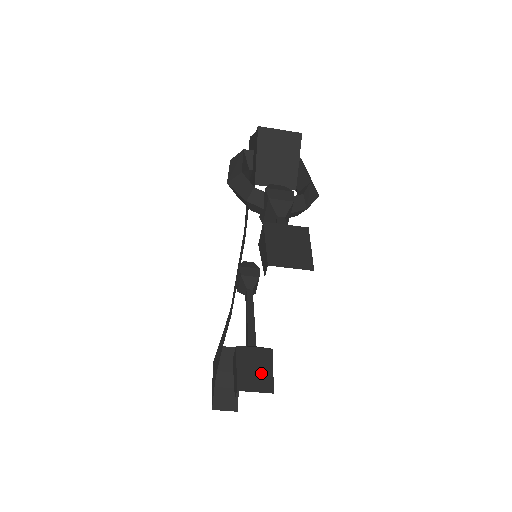
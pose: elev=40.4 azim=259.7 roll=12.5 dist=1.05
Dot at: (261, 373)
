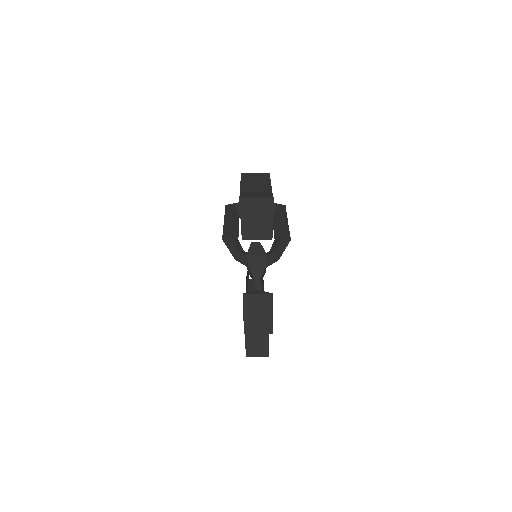
Dot at: (261, 343)
